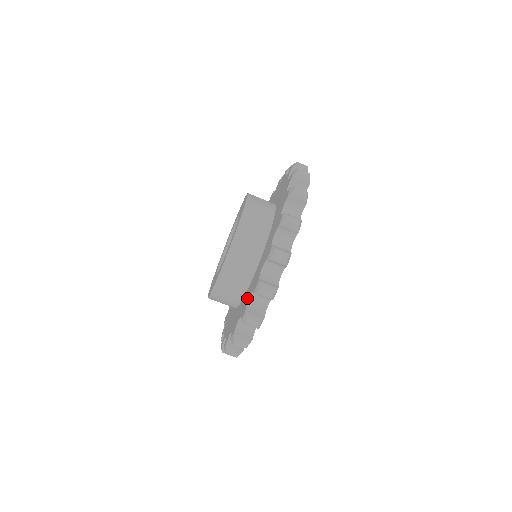
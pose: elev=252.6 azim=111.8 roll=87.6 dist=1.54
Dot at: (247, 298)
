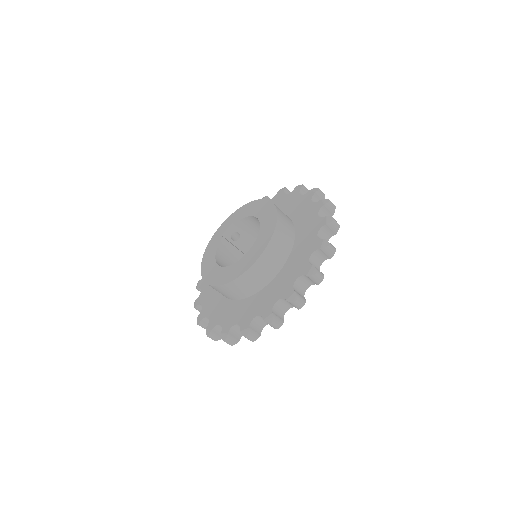
Dot at: (269, 300)
